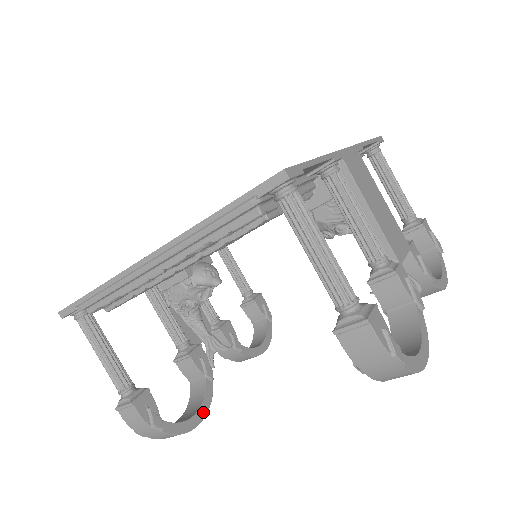
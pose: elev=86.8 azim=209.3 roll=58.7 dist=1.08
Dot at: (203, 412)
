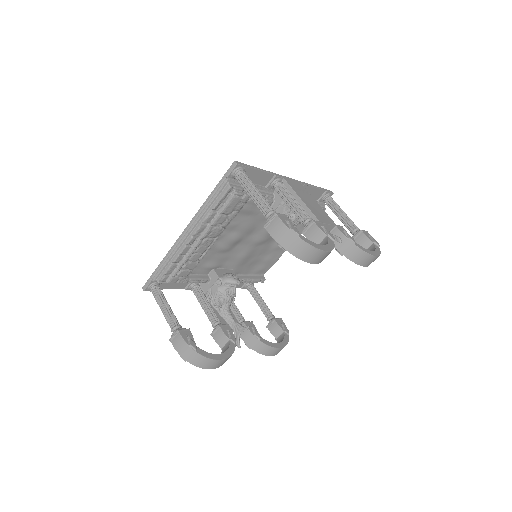
Dot at: (226, 355)
